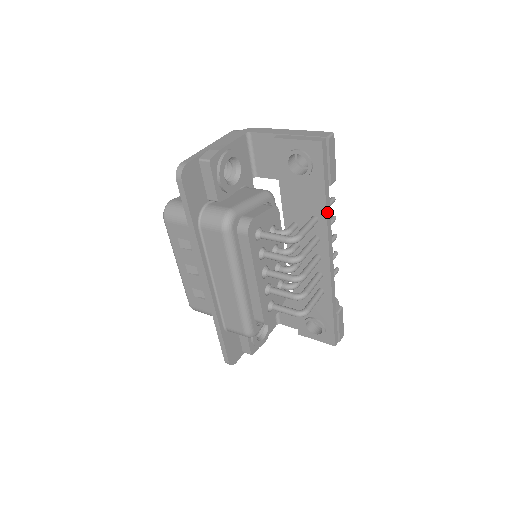
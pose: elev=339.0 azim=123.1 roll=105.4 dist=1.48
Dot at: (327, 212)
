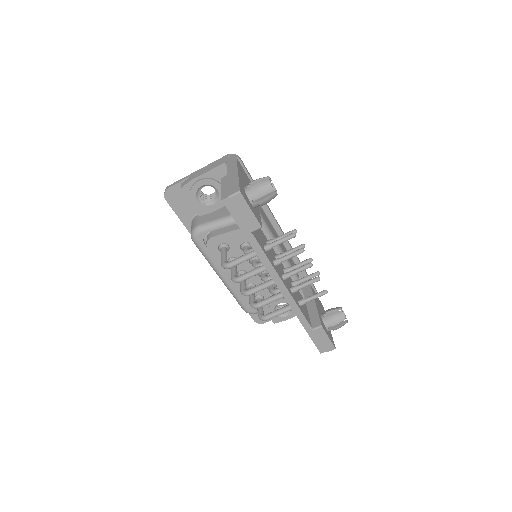
Dot at: (257, 252)
